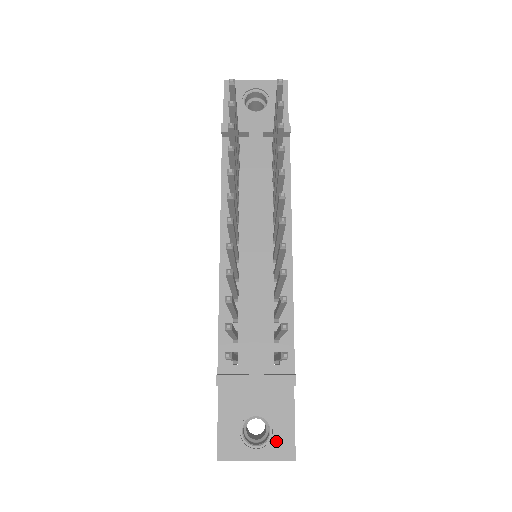
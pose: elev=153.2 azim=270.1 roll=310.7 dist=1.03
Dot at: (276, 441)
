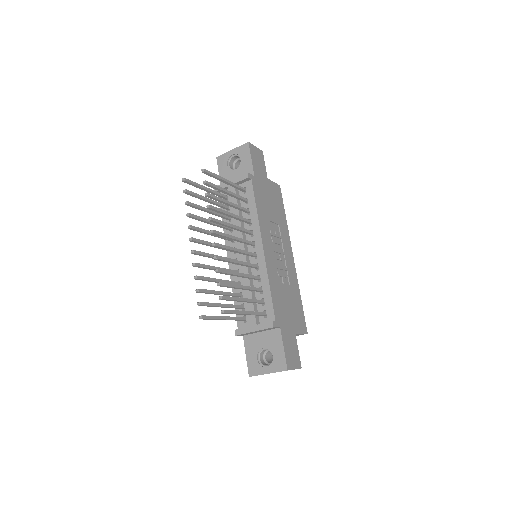
Dot at: (276, 361)
